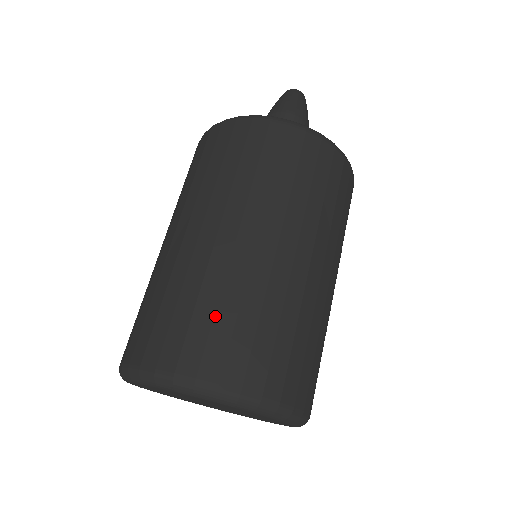
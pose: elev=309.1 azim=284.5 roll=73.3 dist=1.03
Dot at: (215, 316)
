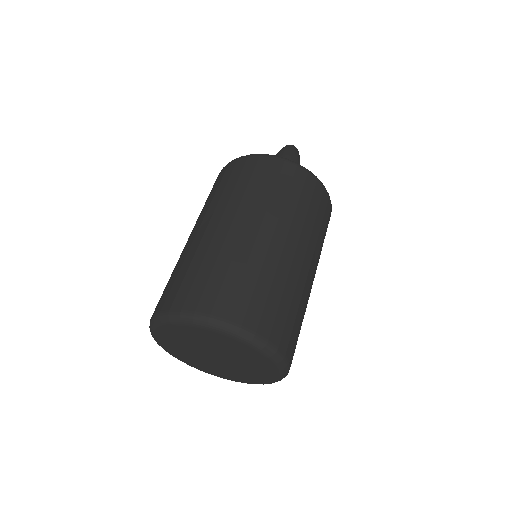
Dot at: (226, 276)
